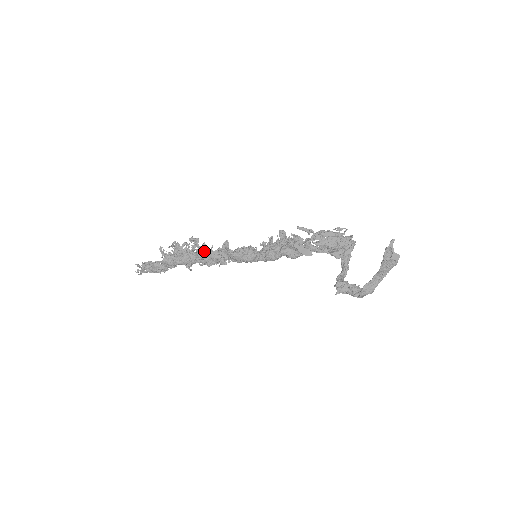
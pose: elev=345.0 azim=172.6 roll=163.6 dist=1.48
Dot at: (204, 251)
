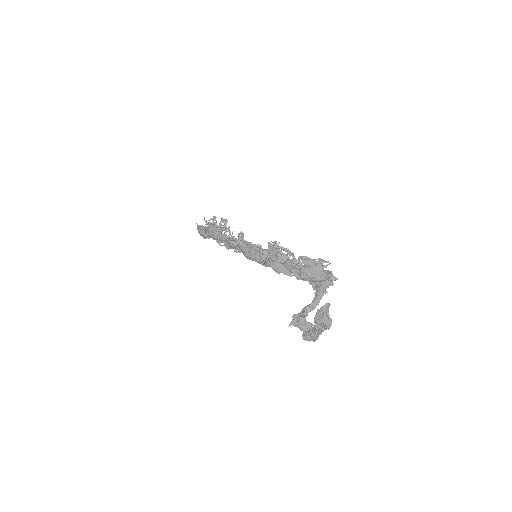
Dot at: (223, 236)
